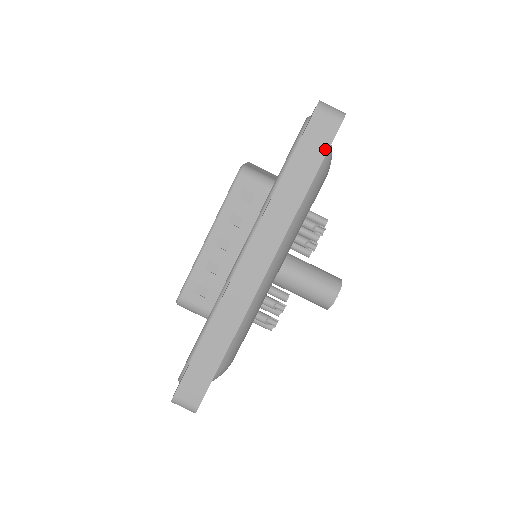
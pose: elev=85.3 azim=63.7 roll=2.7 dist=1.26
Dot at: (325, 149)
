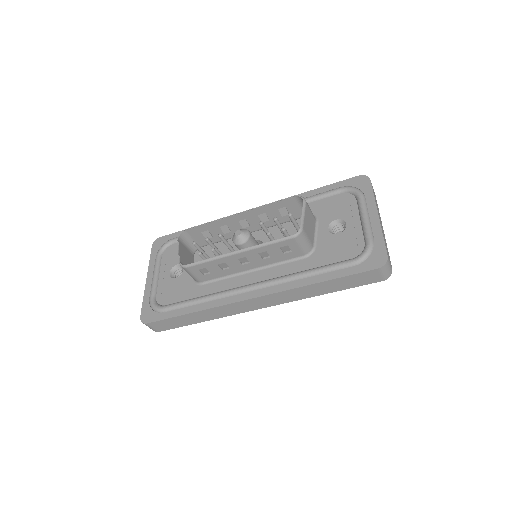
Dot at: (360, 285)
